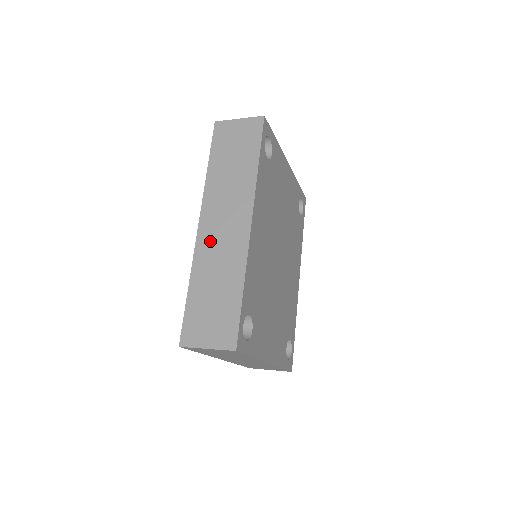
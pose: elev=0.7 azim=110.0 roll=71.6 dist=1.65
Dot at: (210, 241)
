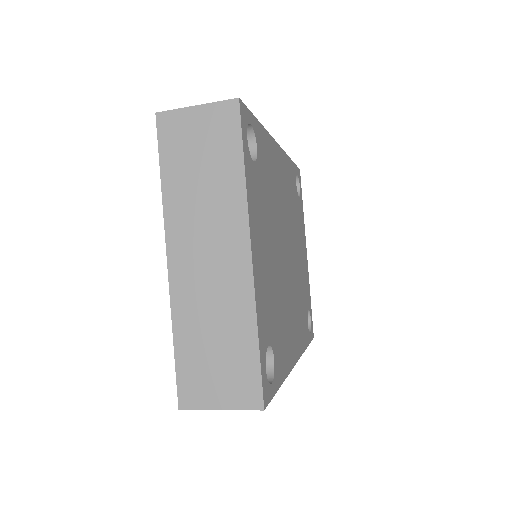
Dot at: occluded
